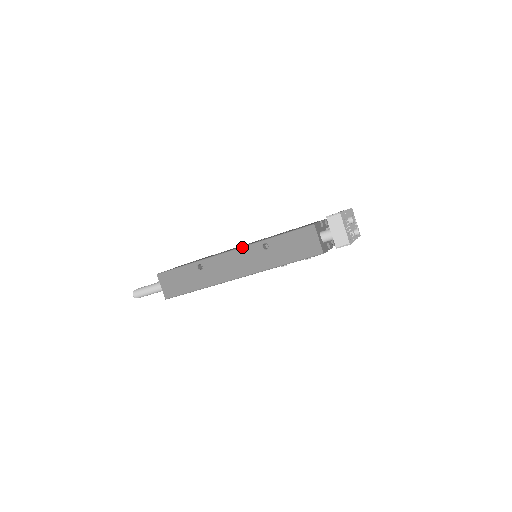
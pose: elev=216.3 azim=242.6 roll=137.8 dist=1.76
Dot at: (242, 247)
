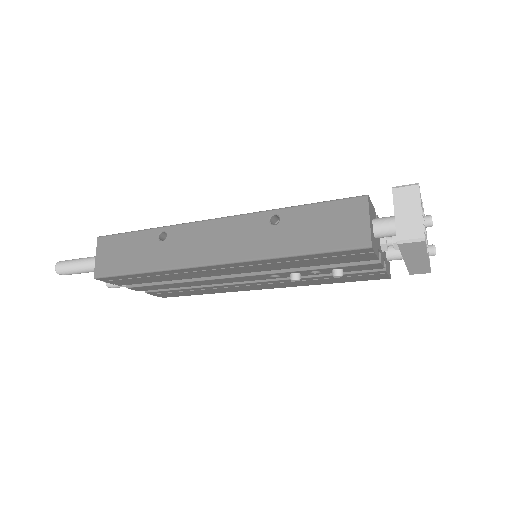
Dot at: (237, 215)
